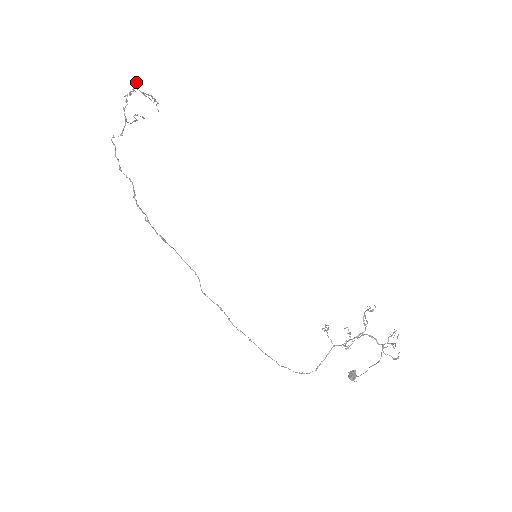
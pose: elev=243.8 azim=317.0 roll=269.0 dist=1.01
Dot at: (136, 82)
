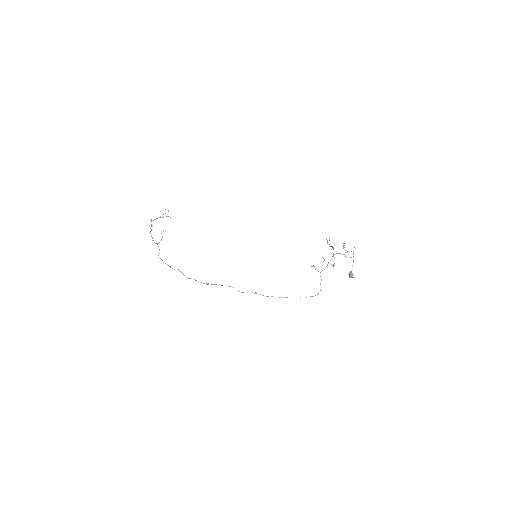
Dot at: (150, 219)
